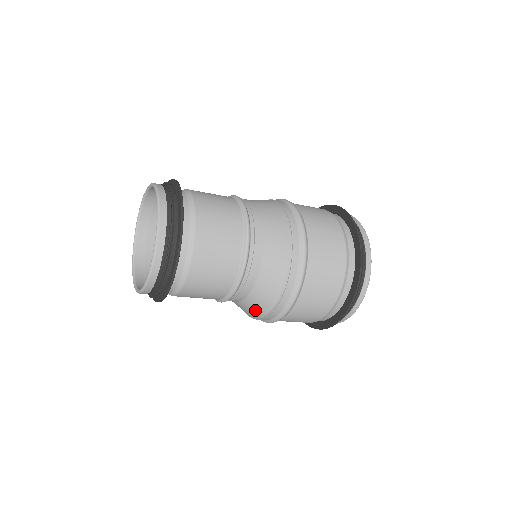
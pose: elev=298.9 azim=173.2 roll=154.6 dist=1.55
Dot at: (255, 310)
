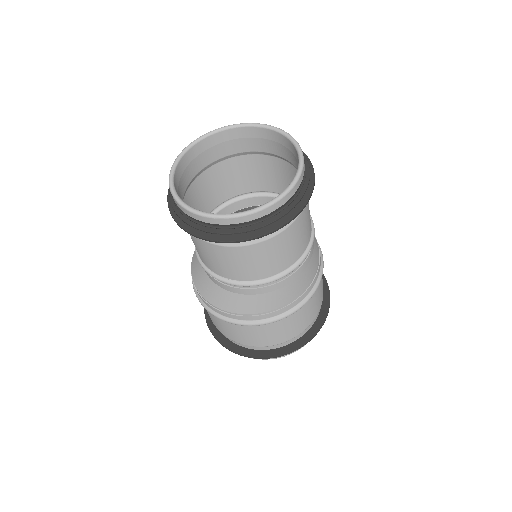
Dot at: (202, 285)
